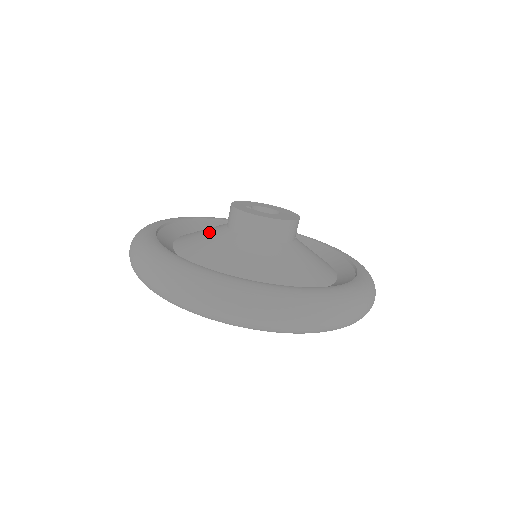
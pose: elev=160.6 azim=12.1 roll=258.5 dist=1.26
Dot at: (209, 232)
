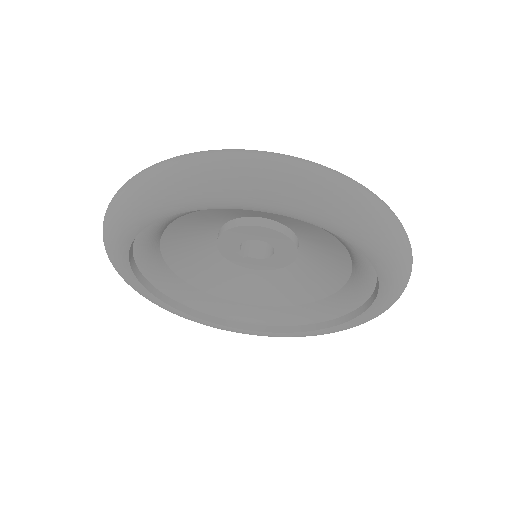
Dot at: occluded
